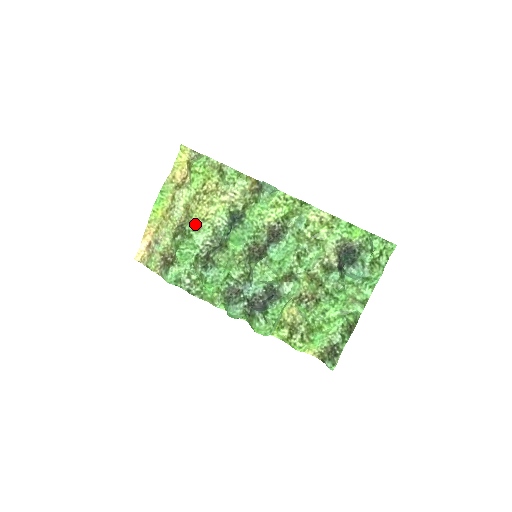
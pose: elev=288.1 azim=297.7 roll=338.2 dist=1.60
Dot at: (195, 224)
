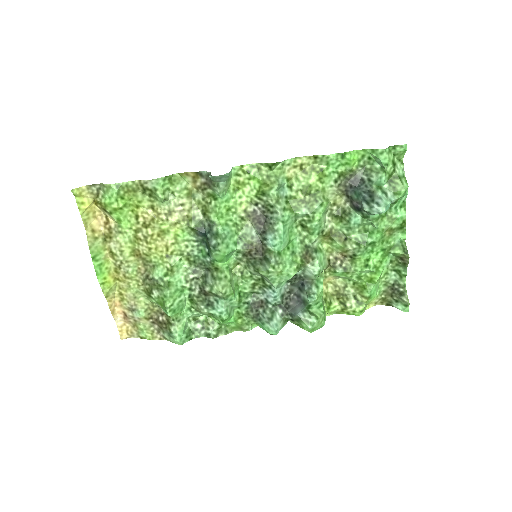
Dot at: (161, 267)
